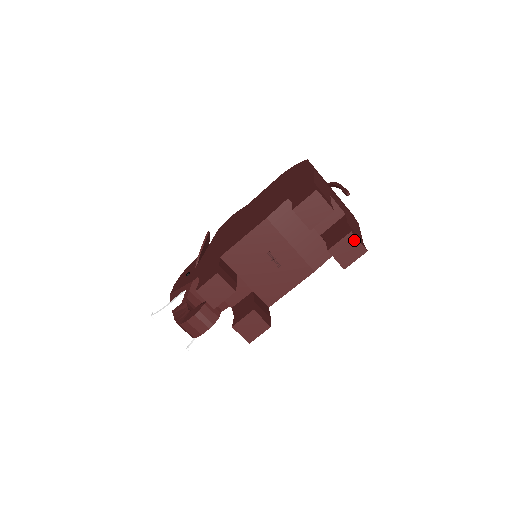
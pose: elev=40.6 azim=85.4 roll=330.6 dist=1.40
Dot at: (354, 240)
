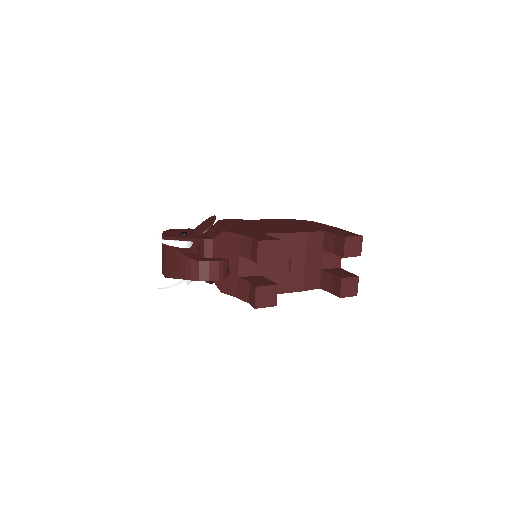
Dot at: (356, 283)
